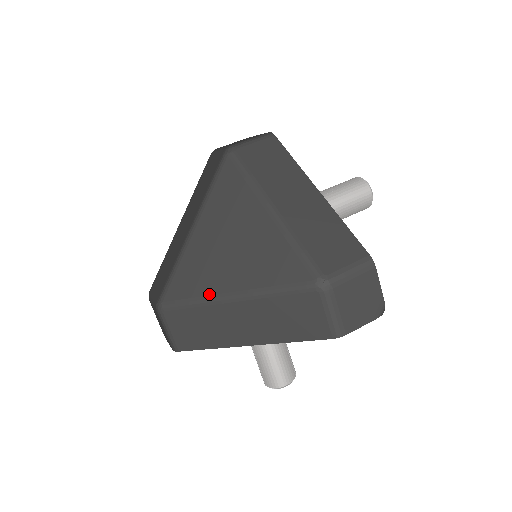
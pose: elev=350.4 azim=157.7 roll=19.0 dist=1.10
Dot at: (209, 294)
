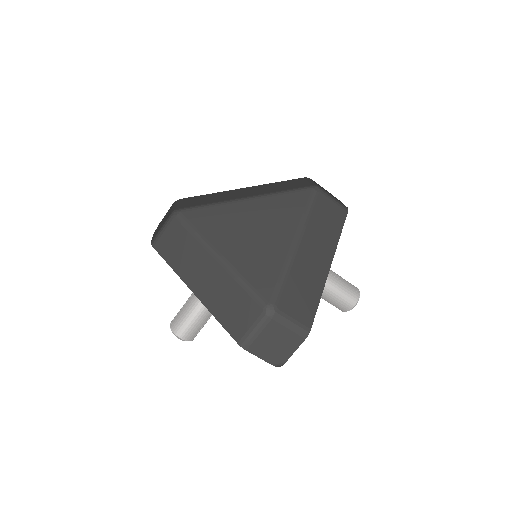
Dot at: (209, 240)
